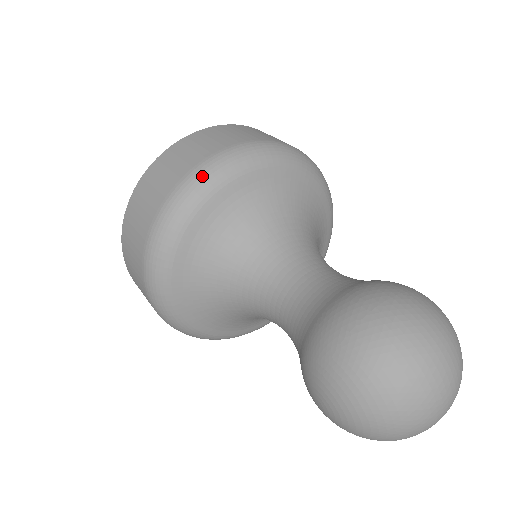
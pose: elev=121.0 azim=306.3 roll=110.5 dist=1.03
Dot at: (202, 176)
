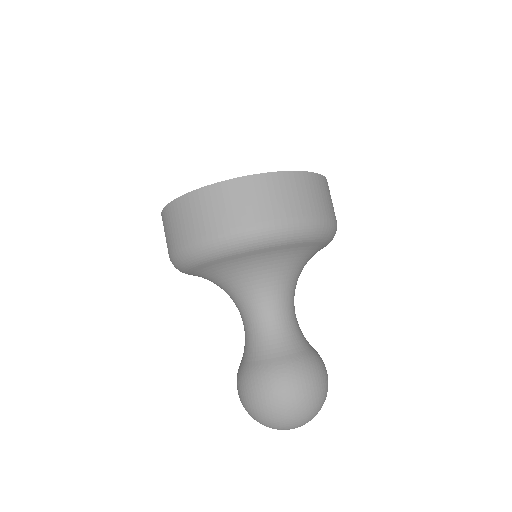
Dot at: (232, 242)
